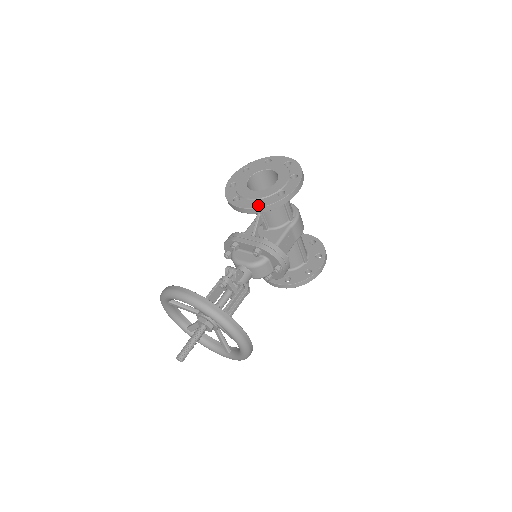
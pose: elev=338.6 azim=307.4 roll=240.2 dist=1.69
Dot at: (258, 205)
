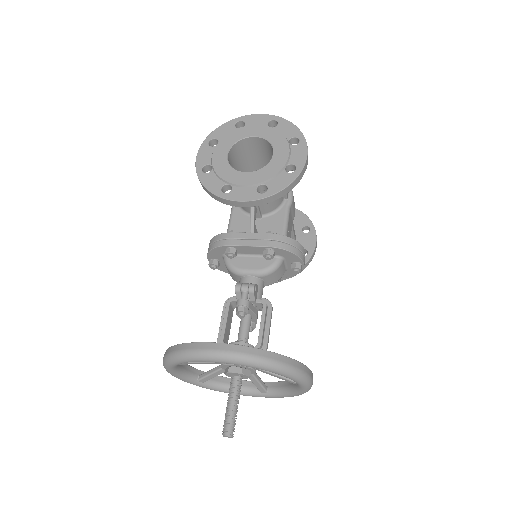
Dot at: (267, 192)
